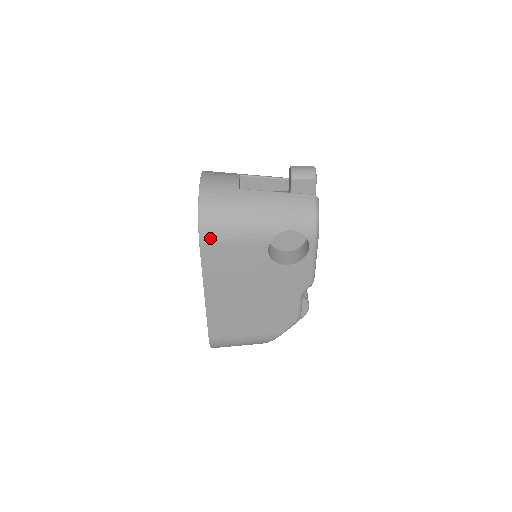
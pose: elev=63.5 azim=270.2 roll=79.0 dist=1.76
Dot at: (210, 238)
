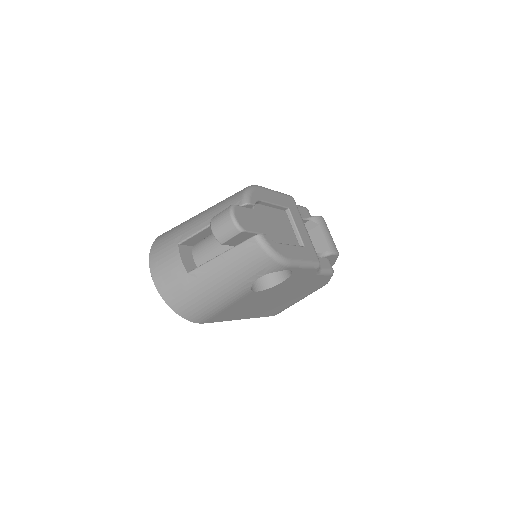
Dot at: (203, 318)
